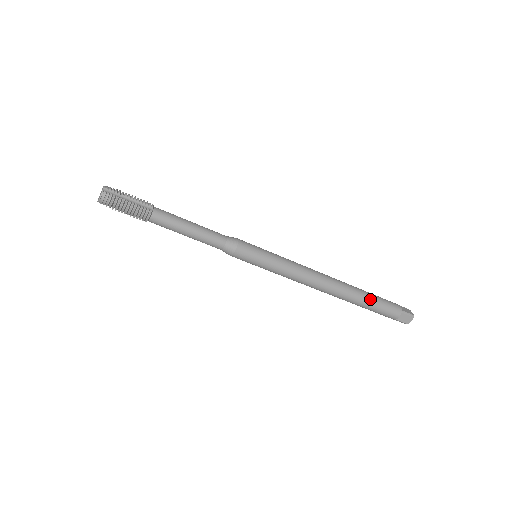
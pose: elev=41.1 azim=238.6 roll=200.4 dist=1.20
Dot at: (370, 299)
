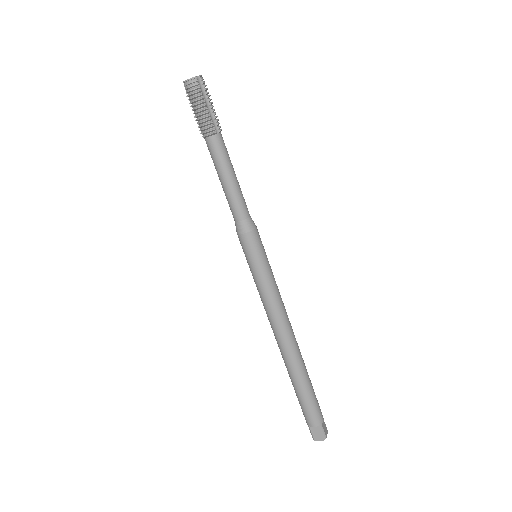
Dot at: (307, 387)
